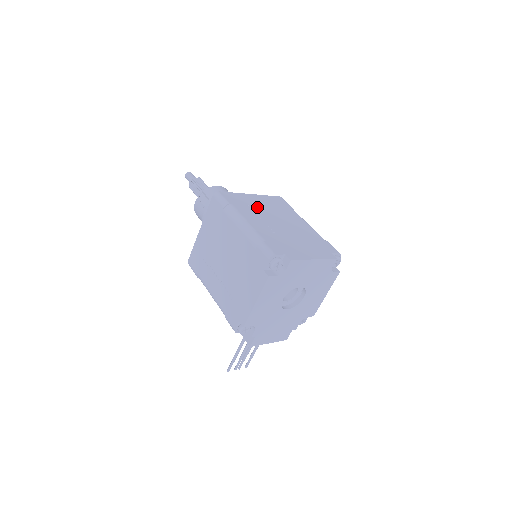
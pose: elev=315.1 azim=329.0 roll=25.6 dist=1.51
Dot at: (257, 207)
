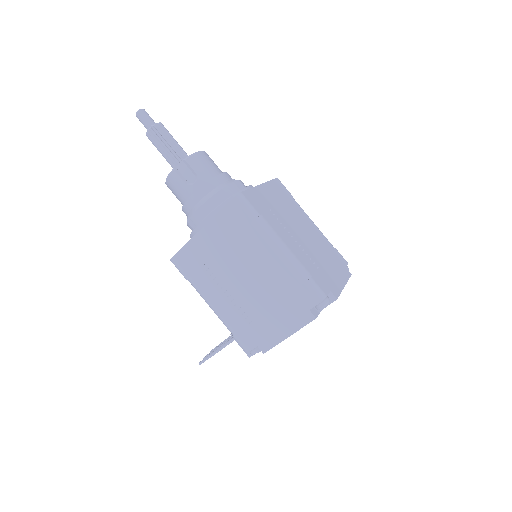
Dot at: (277, 210)
